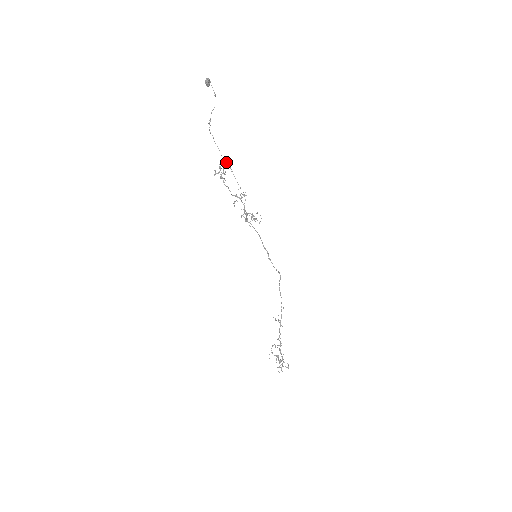
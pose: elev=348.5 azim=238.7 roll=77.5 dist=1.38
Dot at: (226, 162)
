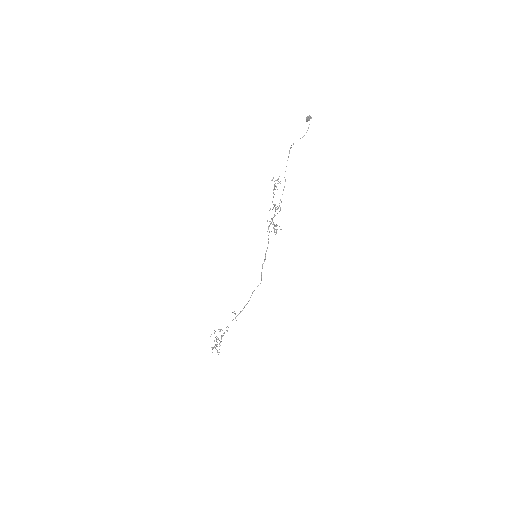
Dot at: occluded
